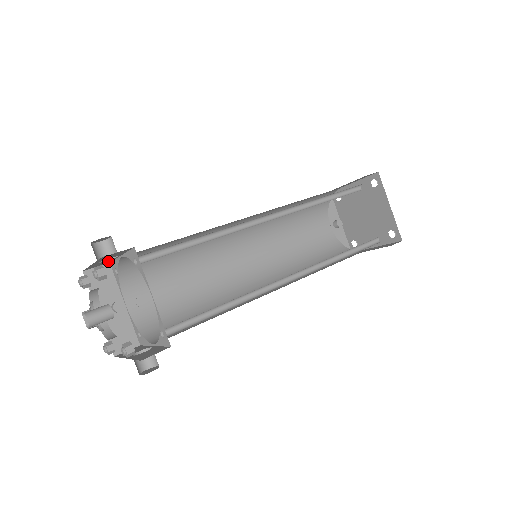
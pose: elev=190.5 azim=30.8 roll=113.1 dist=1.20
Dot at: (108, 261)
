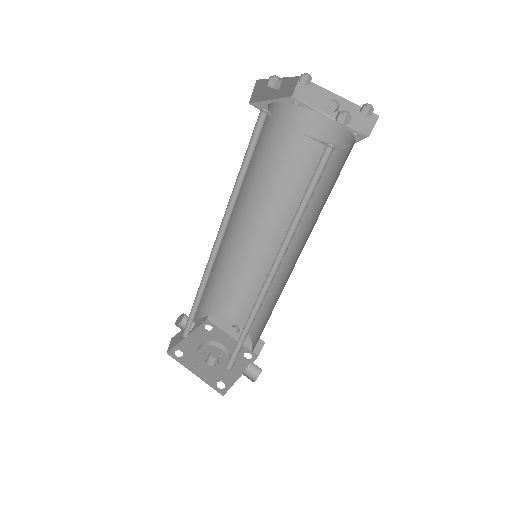
Dot at: occluded
